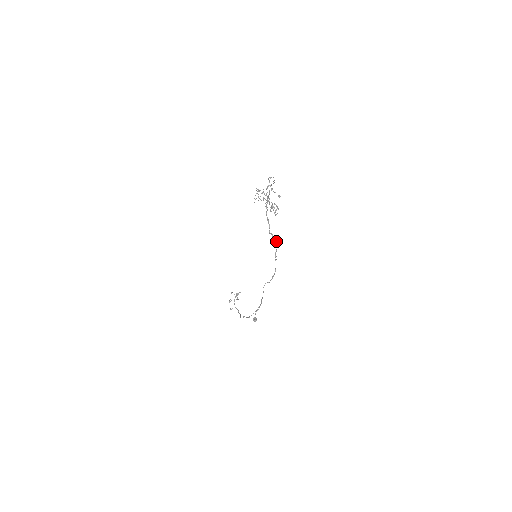
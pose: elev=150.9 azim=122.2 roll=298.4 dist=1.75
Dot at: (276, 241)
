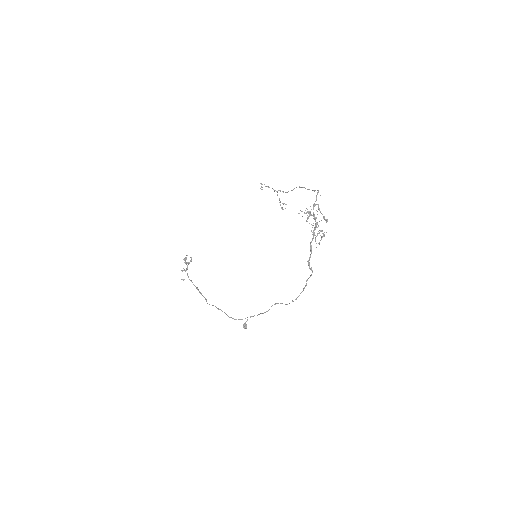
Dot at: (312, 271)
